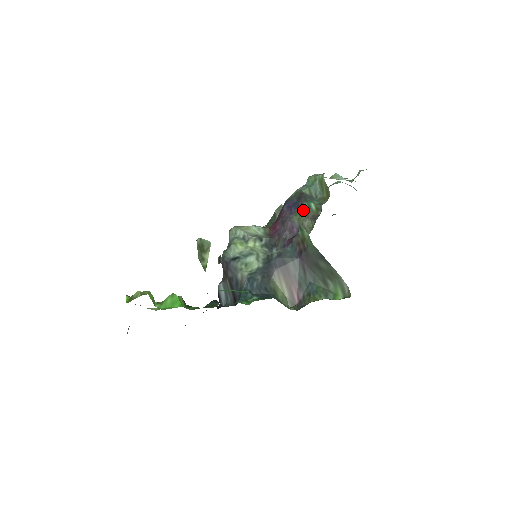
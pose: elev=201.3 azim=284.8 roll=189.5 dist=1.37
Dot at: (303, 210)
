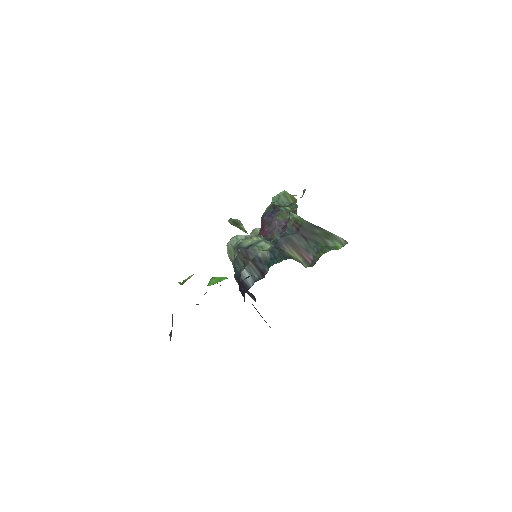
Dot at: (282, 212)
